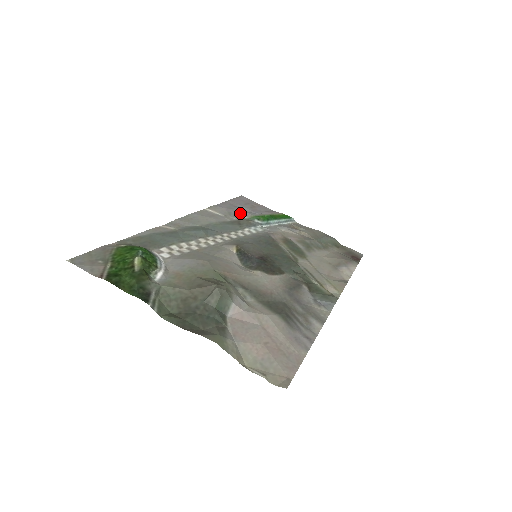
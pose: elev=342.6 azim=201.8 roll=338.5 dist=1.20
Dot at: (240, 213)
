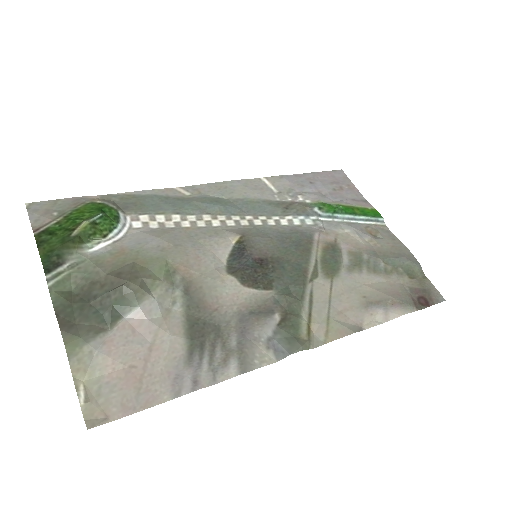
Dot at: (306, 193)
